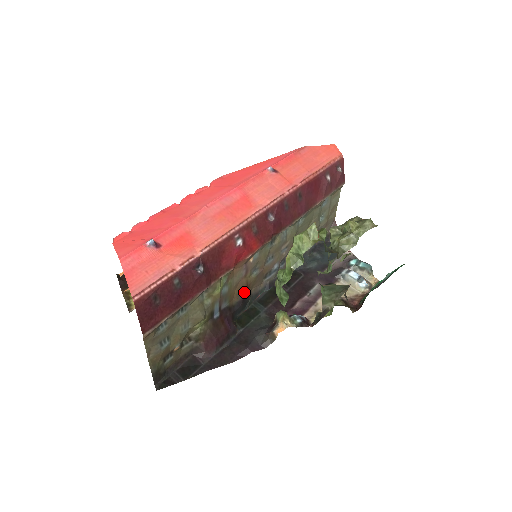
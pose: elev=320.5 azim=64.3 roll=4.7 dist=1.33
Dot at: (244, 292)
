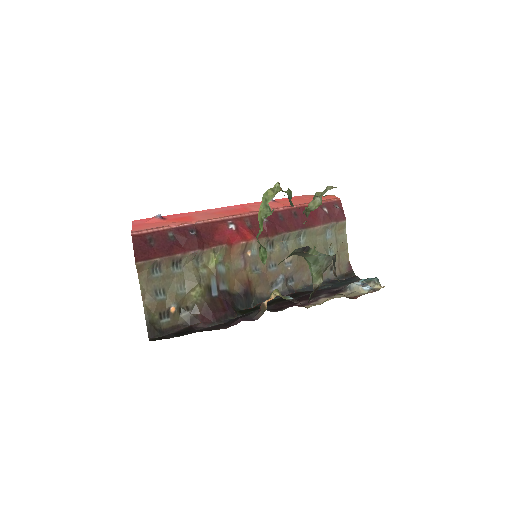
Dot at: (245, 286)
